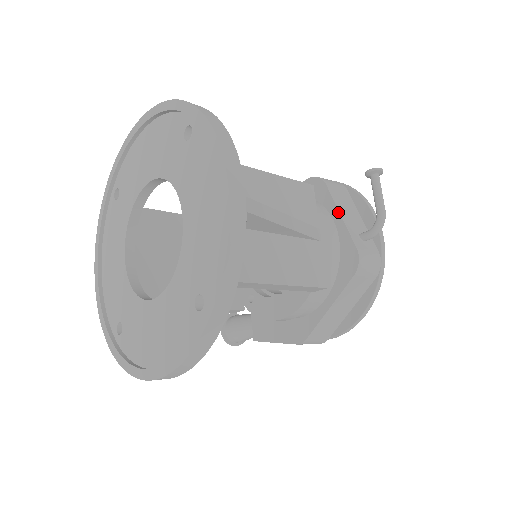
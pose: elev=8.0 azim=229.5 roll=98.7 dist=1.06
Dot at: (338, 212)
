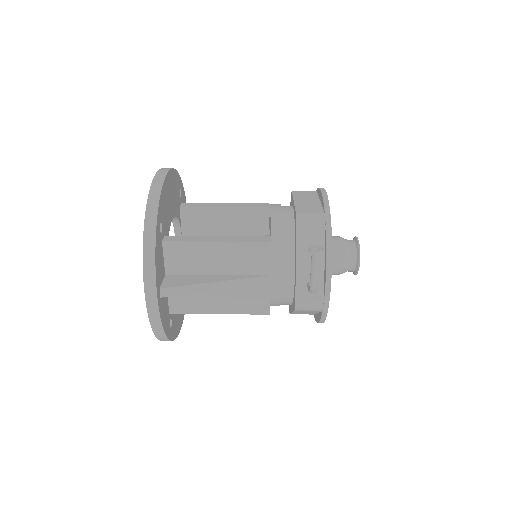
Dot at: (295, 260)
